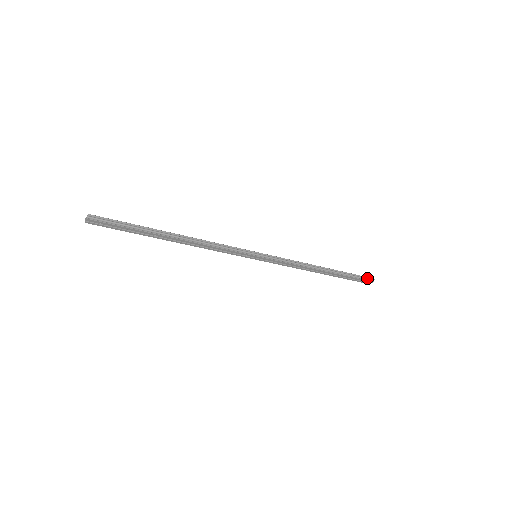
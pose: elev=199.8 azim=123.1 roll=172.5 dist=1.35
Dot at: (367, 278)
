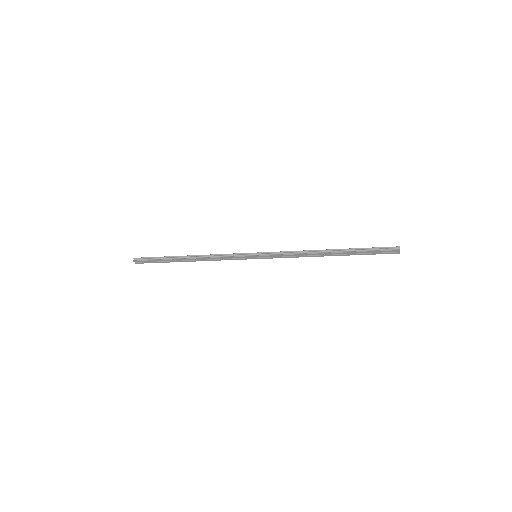
Dot at: (388, 248)
